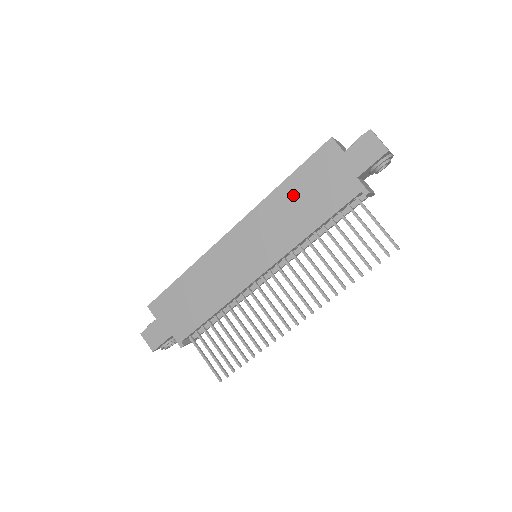
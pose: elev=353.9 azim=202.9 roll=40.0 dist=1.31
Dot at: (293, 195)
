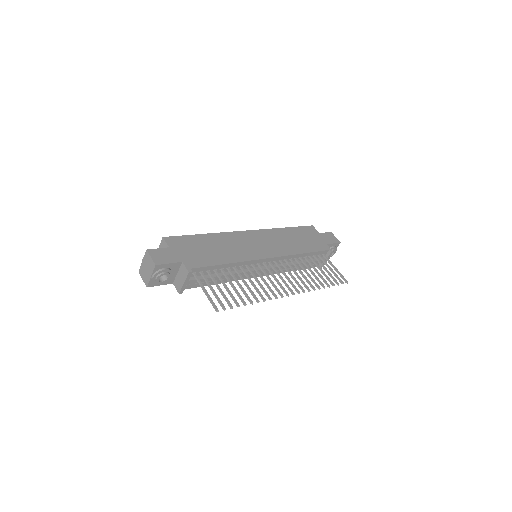
Dot at: (292, 235)
